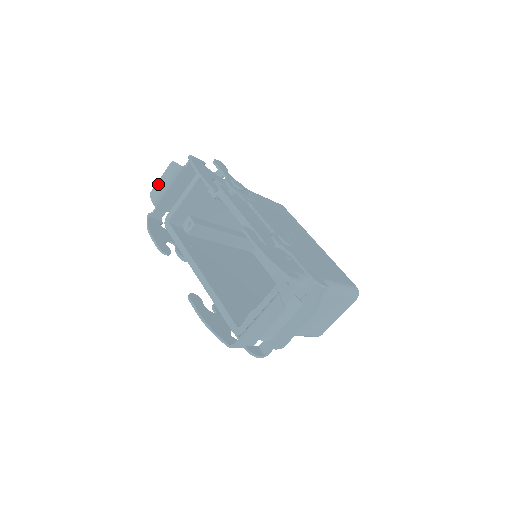
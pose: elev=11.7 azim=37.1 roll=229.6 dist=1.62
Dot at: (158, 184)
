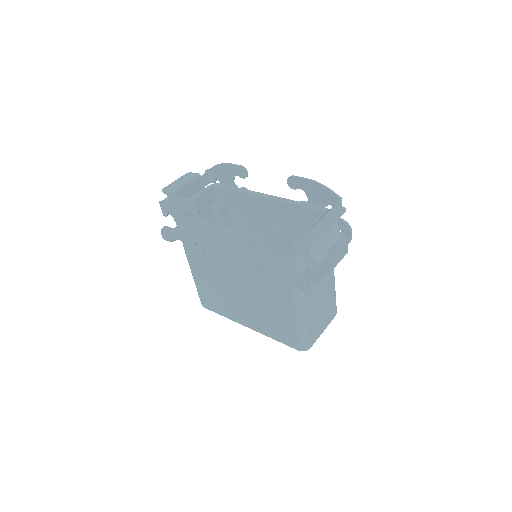
Dot at: (172, 184)
